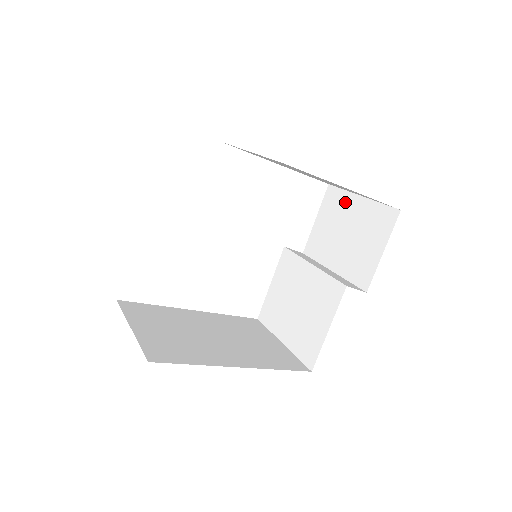
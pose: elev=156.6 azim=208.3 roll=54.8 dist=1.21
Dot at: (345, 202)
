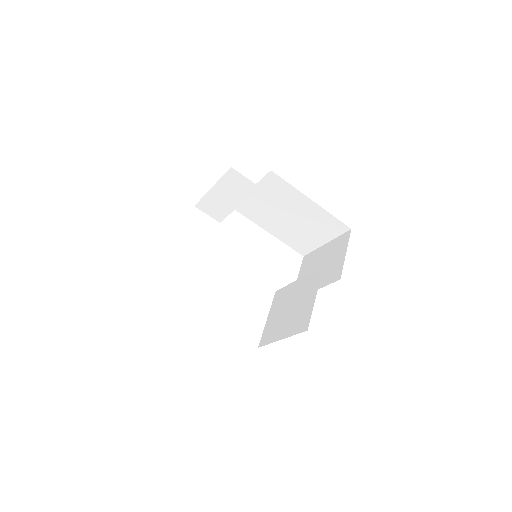
Dot at: (316, 254)
